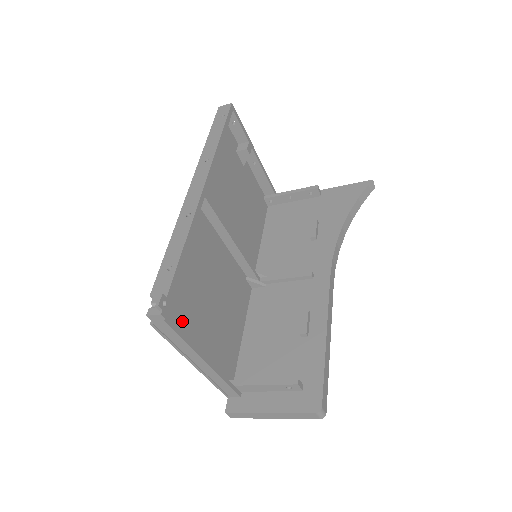
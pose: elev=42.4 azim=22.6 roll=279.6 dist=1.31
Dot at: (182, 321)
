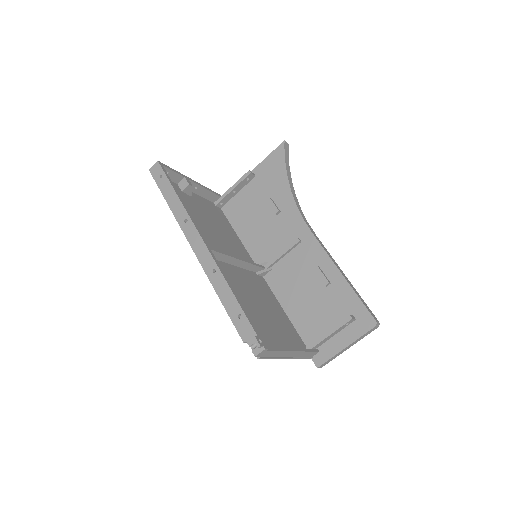
Dot at: (264, 340)
